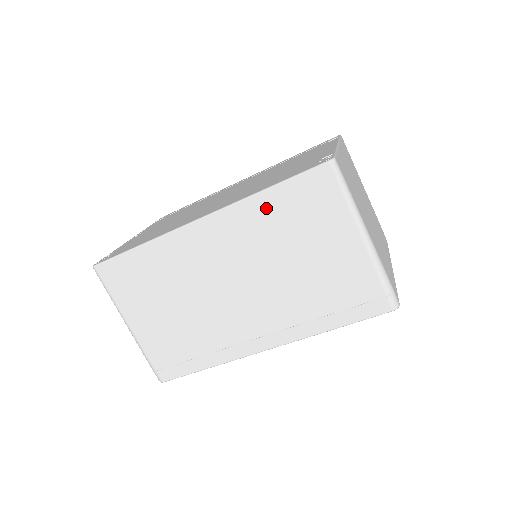
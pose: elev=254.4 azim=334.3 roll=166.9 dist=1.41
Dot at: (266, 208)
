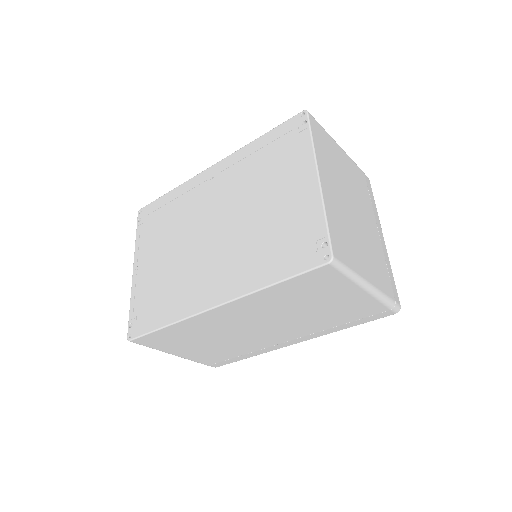
Dot at: (275, 294)
